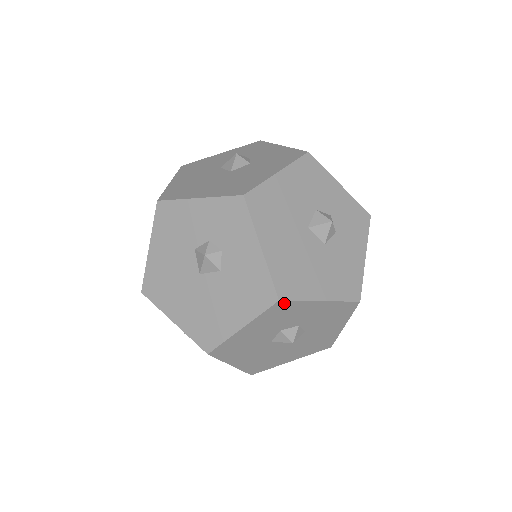
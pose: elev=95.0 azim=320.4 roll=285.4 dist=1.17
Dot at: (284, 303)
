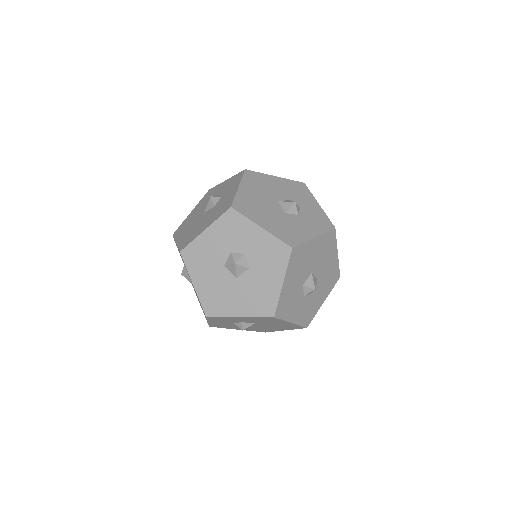
Dot at: (234, 213)
